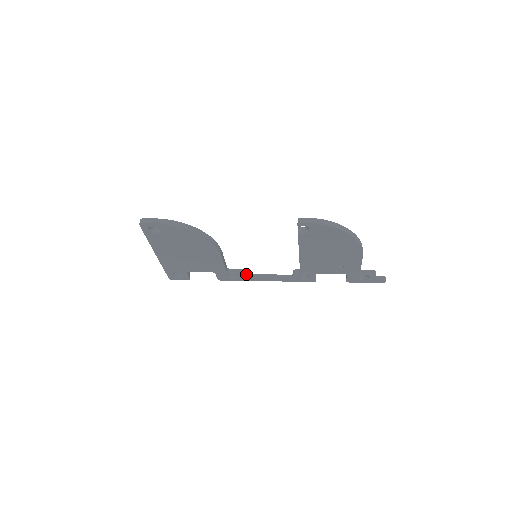
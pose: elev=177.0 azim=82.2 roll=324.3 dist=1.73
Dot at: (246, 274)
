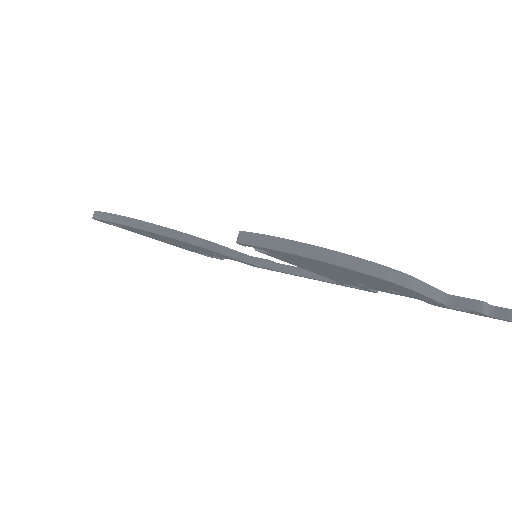
Dot at: (280, 264)
